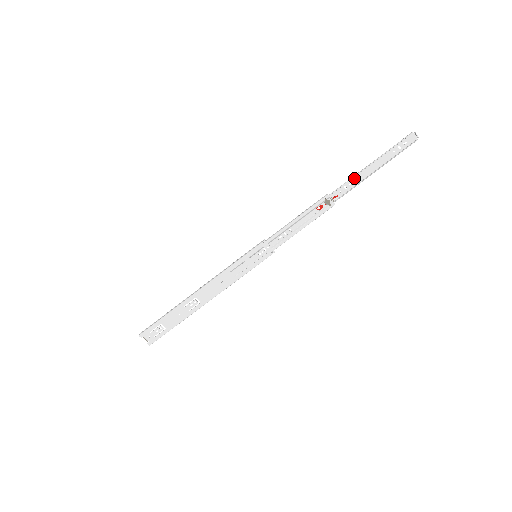
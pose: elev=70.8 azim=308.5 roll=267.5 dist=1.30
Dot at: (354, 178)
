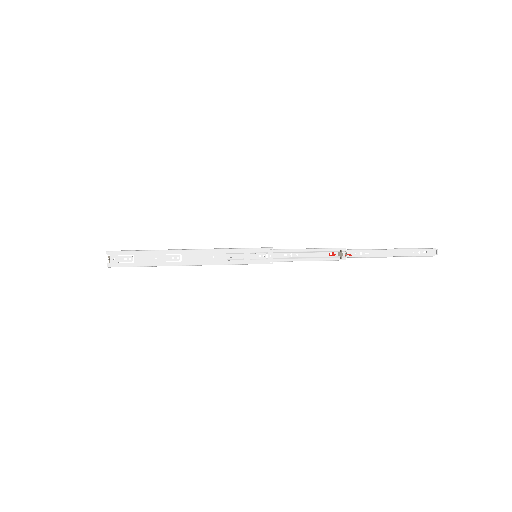
Dot at: (372, 251)
